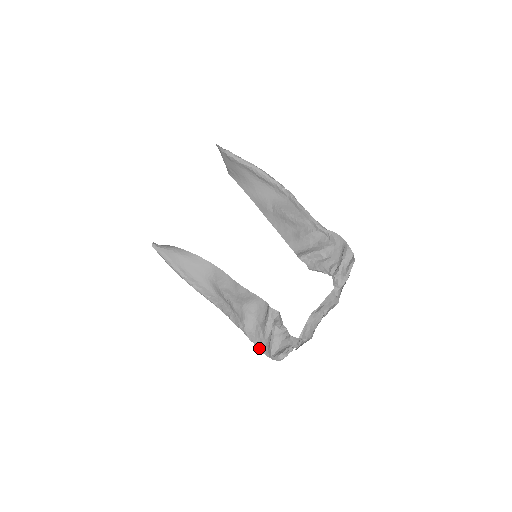
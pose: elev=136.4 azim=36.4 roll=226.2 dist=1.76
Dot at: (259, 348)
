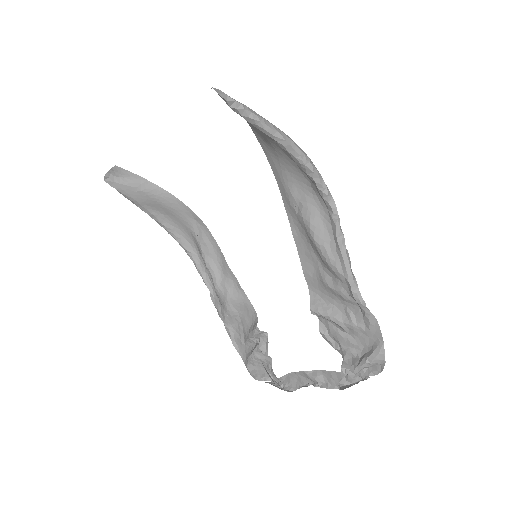
Dot at: (237, 348)
